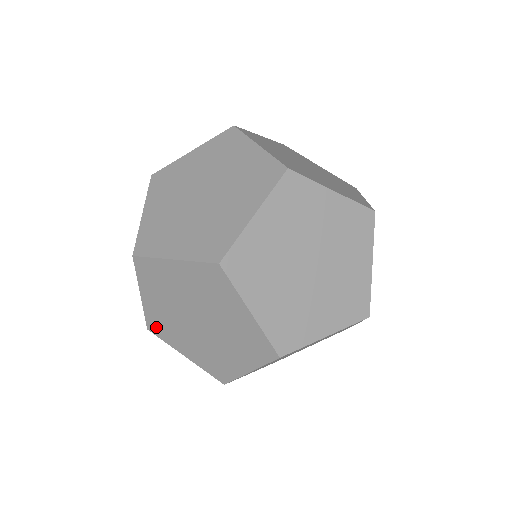
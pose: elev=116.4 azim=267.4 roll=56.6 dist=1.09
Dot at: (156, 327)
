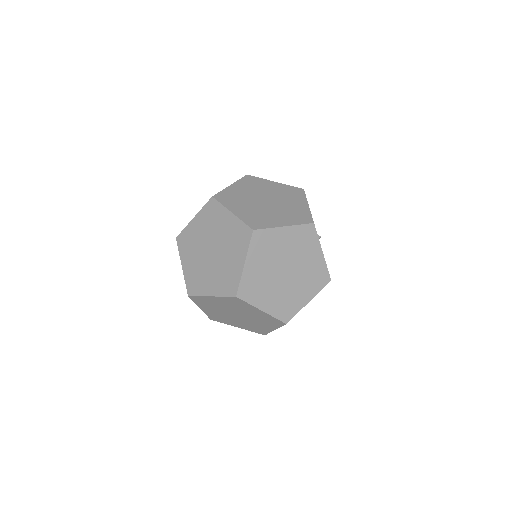
Dot at: (215, 319)
